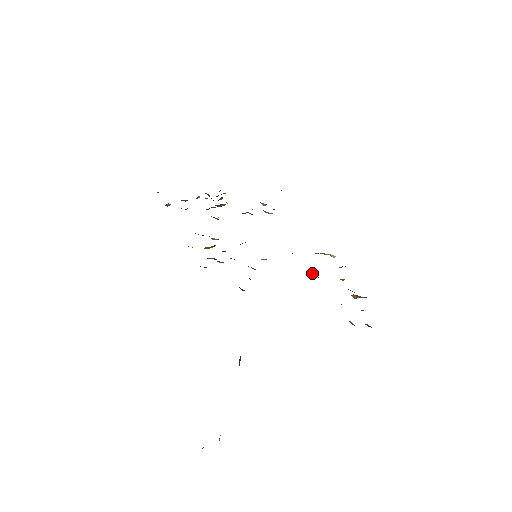
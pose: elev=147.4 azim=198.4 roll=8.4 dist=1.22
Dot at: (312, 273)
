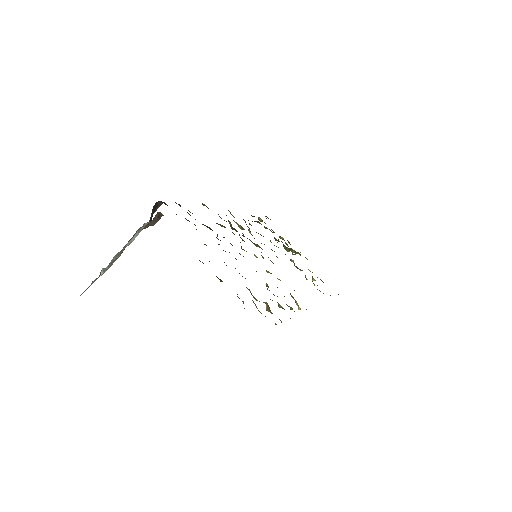
Dot at: occluded
